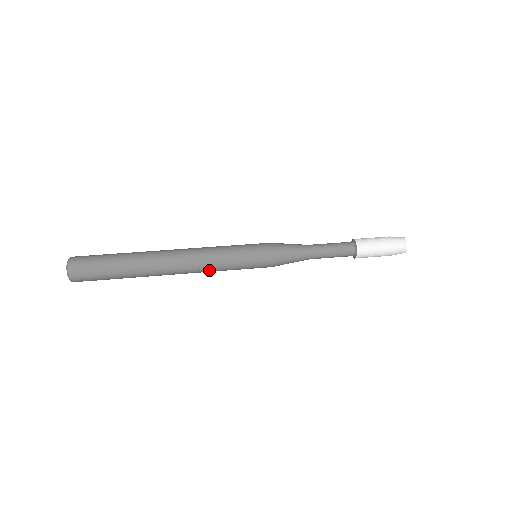
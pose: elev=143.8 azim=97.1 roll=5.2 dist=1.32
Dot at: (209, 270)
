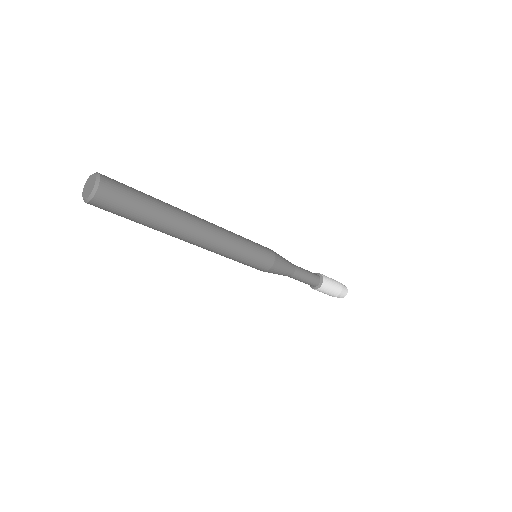
Dot at: (229, 238)
